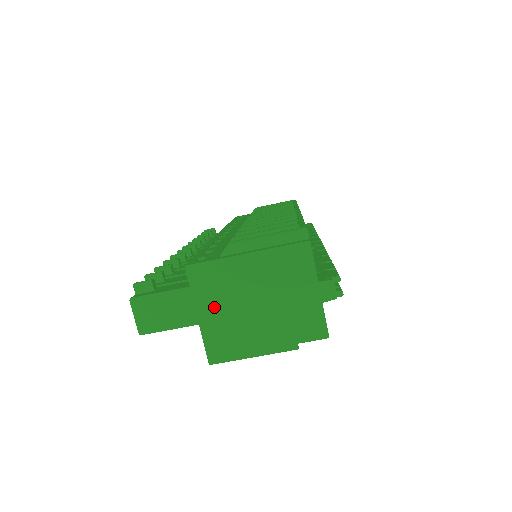
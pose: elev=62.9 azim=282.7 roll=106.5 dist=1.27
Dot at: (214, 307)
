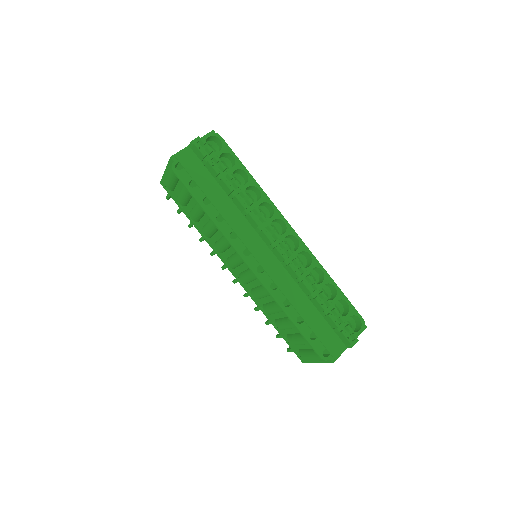
Dot at: occluded
